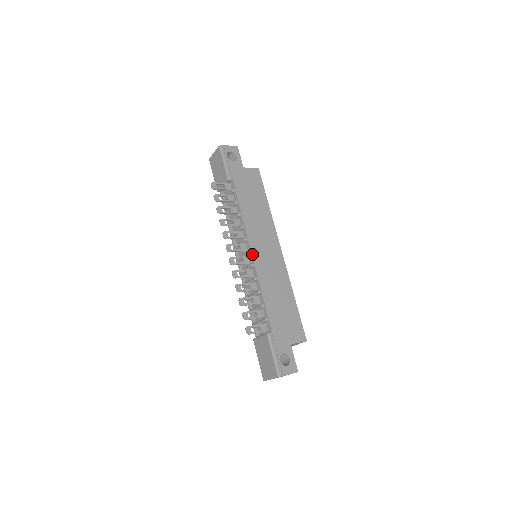
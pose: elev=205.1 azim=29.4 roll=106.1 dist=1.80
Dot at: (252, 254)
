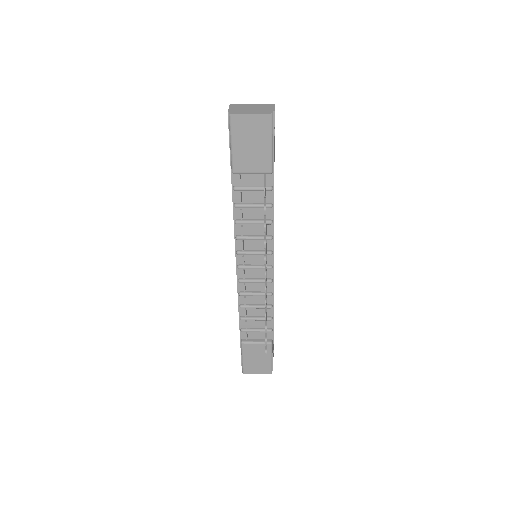
Dot at: occluded
